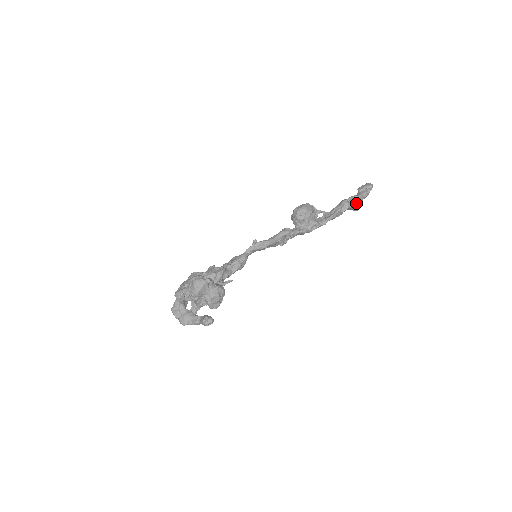
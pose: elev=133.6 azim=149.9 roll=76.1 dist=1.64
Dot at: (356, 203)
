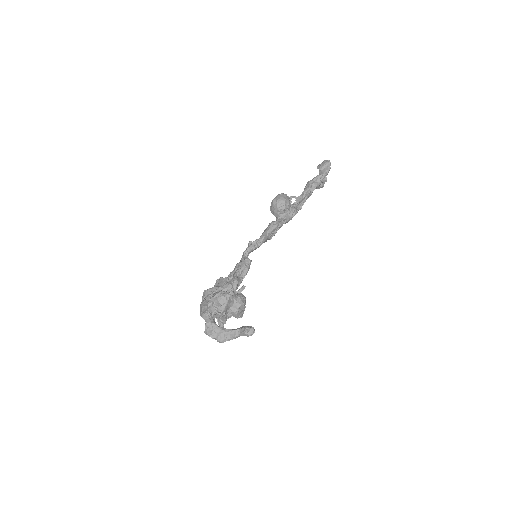
Dot at: (322, 182)
